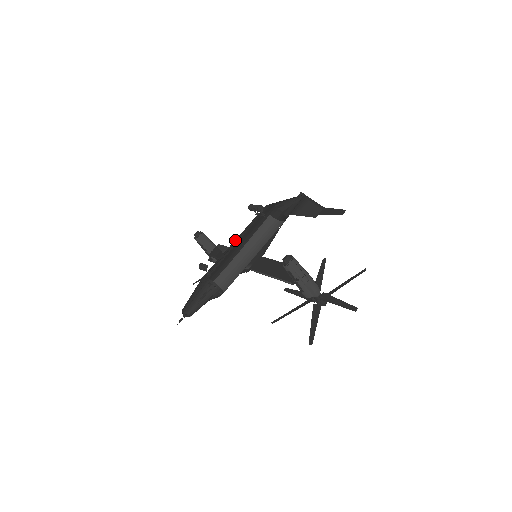
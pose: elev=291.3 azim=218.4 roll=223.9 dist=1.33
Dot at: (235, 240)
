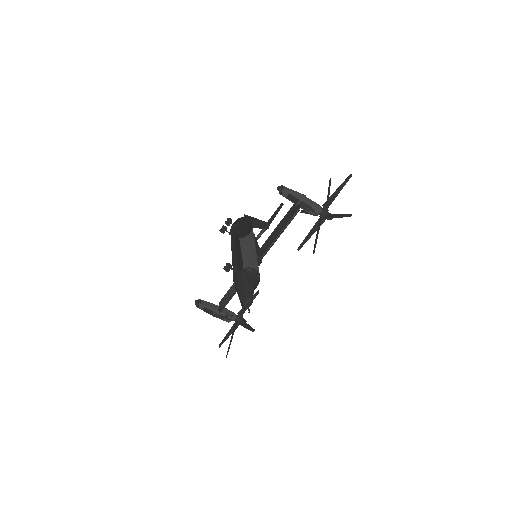
Dot at: (232, 252)
